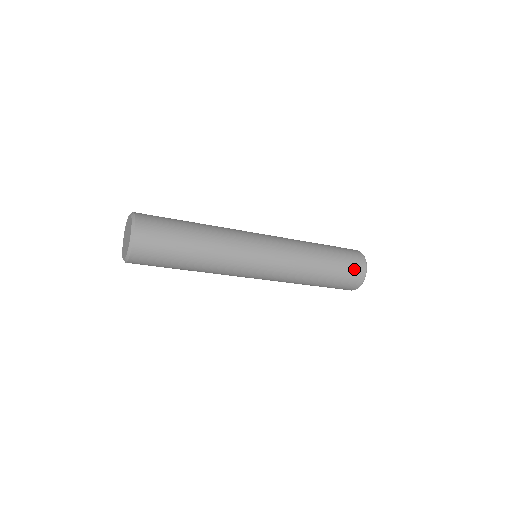
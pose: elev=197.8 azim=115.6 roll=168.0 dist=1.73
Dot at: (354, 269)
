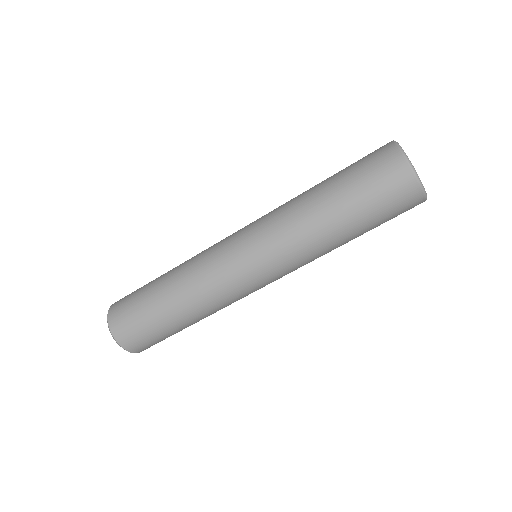
Dot at: occluded
